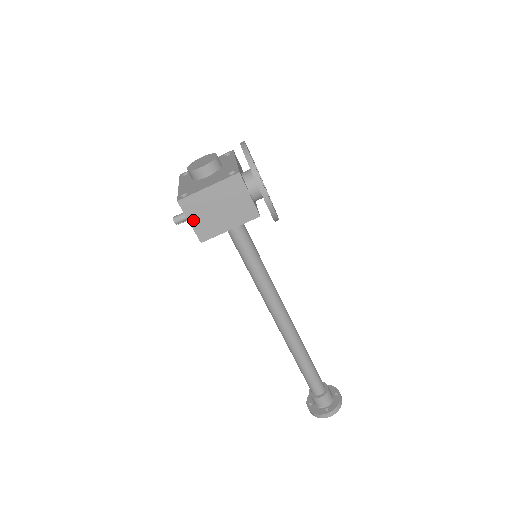
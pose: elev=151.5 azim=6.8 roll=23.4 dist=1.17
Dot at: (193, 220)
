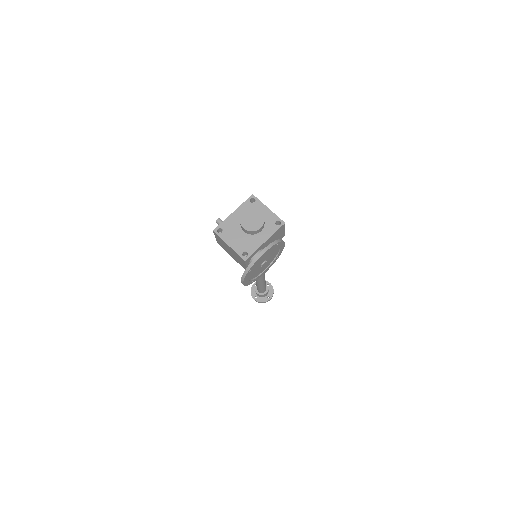
Dot at: (217, 239)
